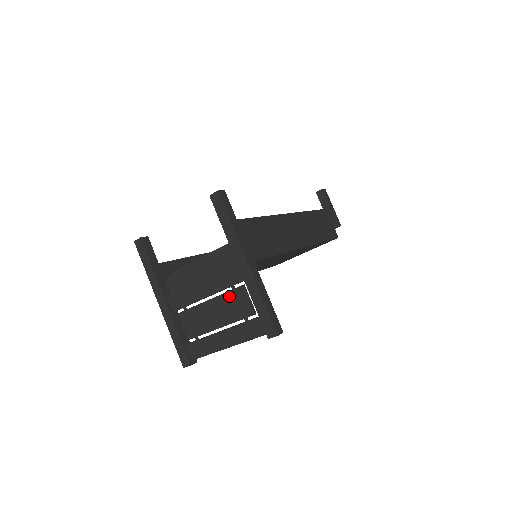
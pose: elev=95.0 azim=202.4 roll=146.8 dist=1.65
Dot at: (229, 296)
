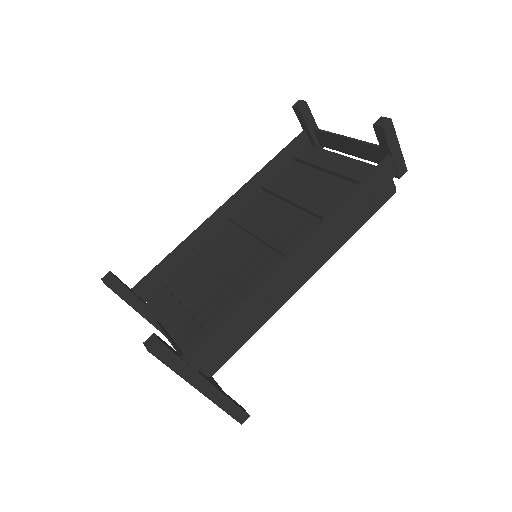
Dot at: occluded
